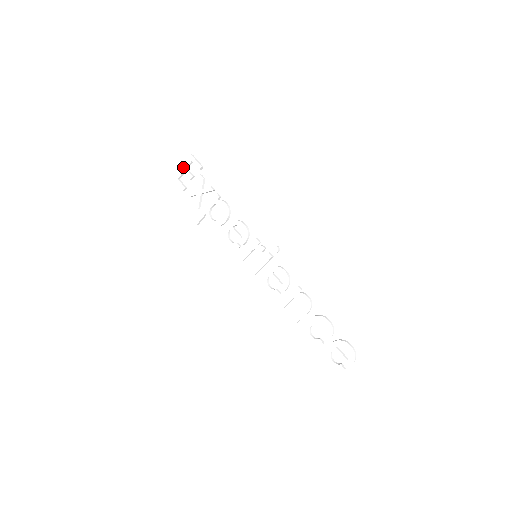
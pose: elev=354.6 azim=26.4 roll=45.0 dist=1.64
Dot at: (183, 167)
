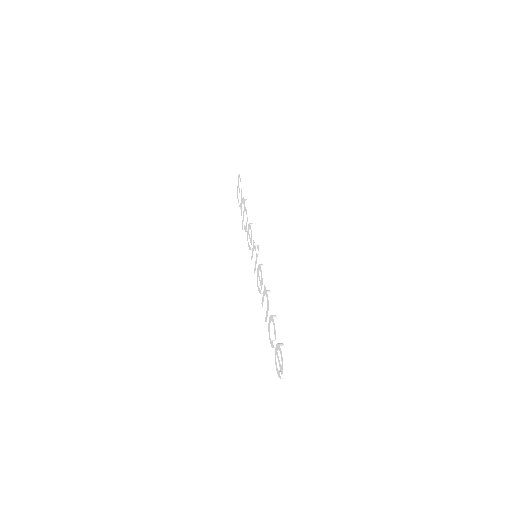
Dot at: (238, 183)
